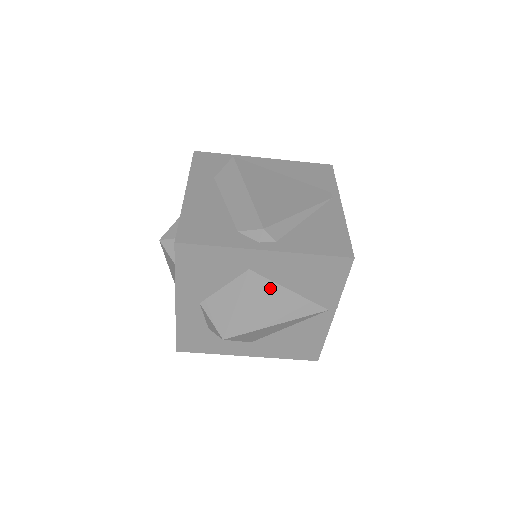
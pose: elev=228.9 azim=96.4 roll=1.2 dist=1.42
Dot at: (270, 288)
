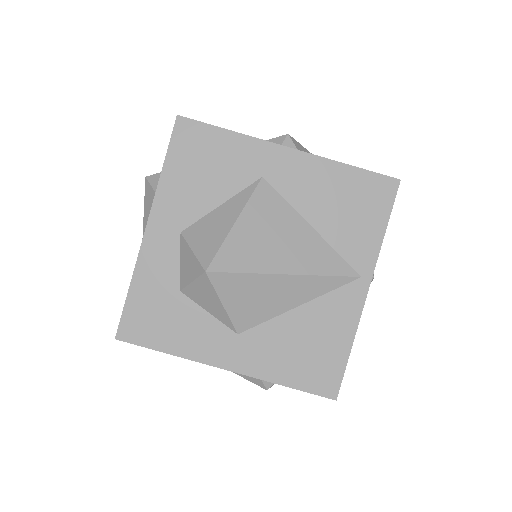
Dot at: (285, 214)
